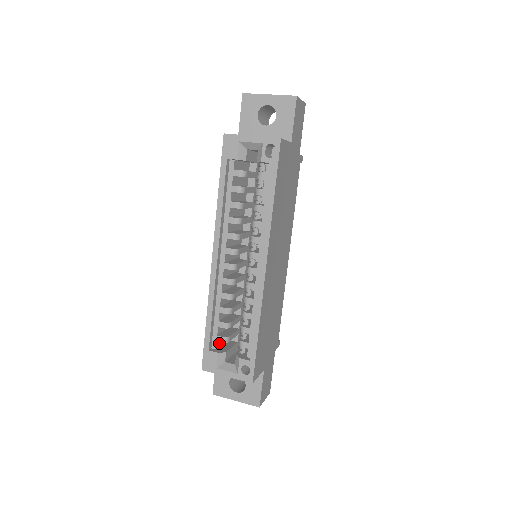
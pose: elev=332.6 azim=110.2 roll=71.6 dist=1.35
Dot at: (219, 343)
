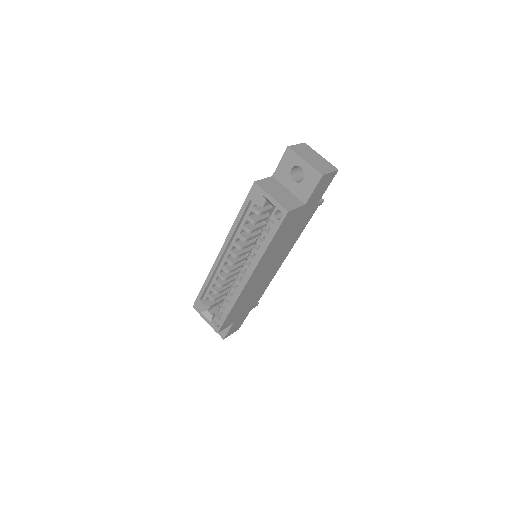
Dot at: occluded
